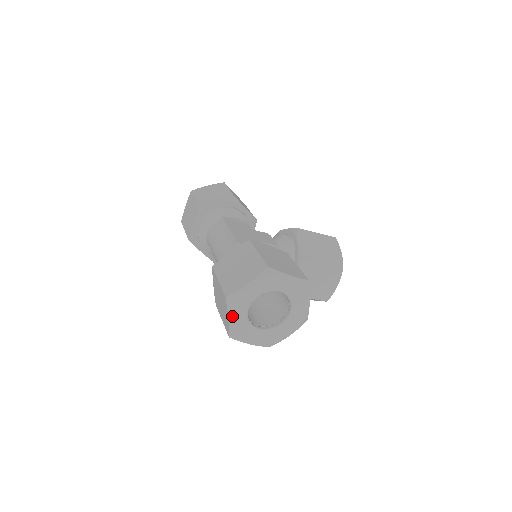
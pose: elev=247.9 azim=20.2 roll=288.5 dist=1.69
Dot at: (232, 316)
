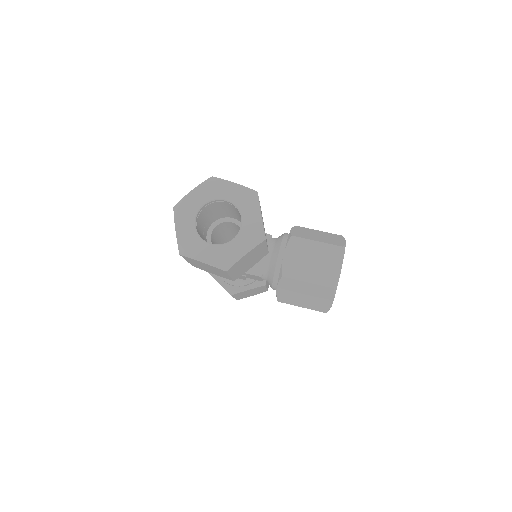
Dot at: (179, 225)
